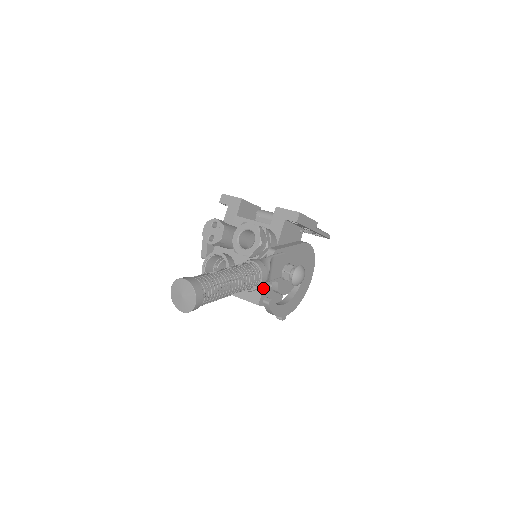
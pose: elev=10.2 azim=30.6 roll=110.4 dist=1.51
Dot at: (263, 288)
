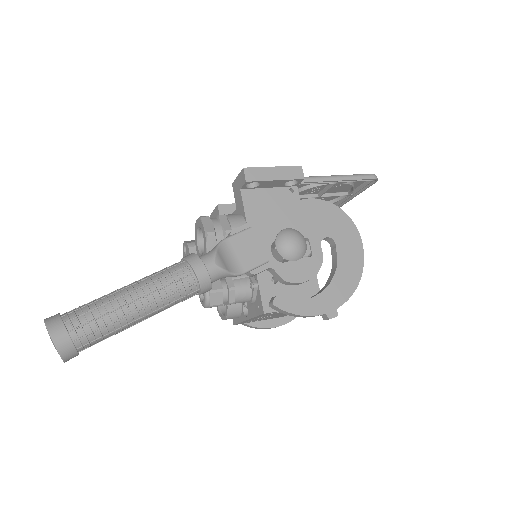
Dot at: (258, 288)
